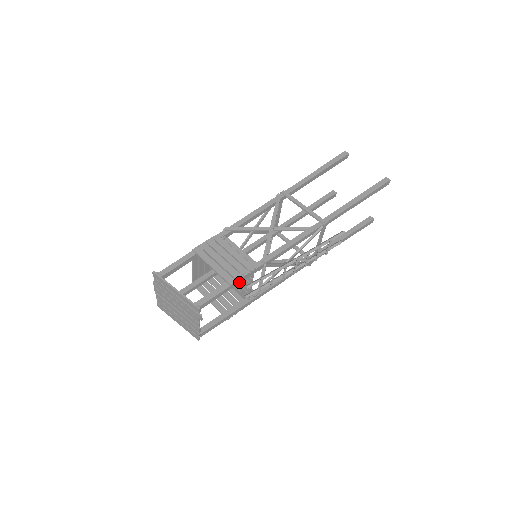
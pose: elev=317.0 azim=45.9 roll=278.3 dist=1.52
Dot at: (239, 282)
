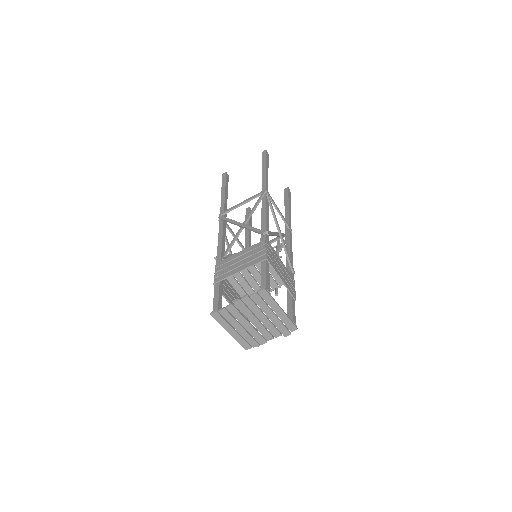
Dot at: occluded
